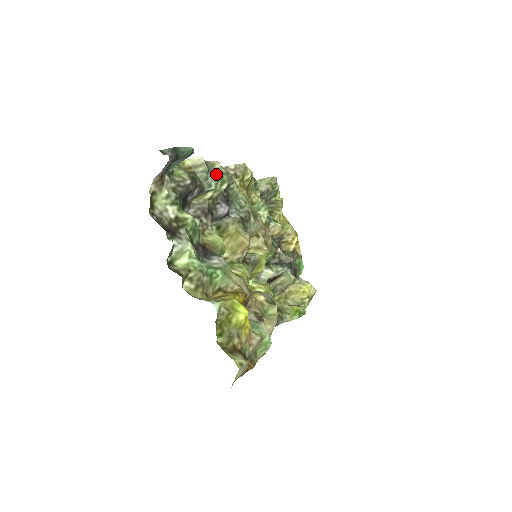
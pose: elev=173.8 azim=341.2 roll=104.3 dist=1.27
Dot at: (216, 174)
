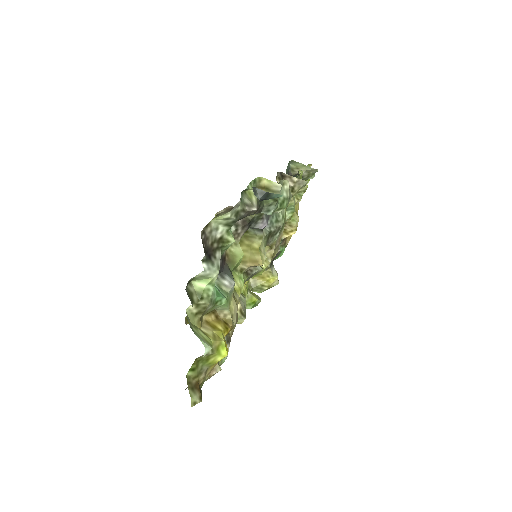
Dot at: (280, 197)
